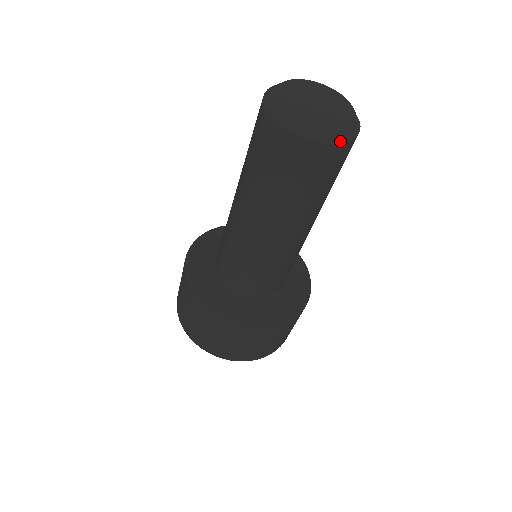
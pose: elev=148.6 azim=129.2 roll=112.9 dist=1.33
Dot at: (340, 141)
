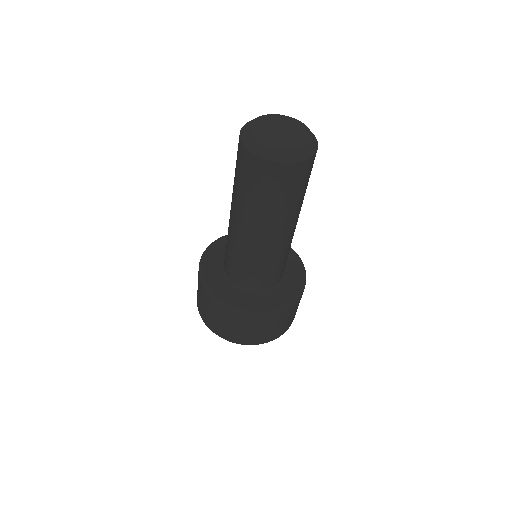
Dot at: (263, 157)
